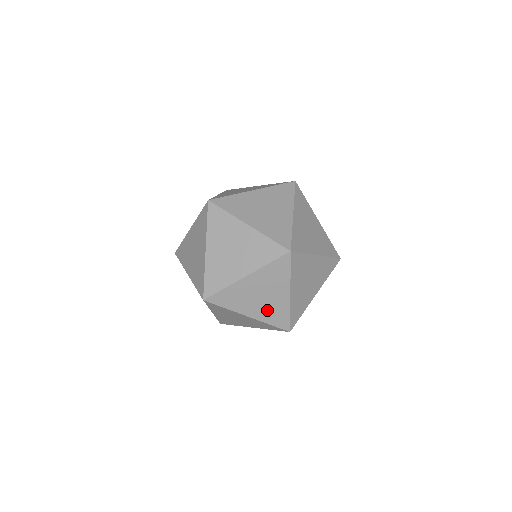
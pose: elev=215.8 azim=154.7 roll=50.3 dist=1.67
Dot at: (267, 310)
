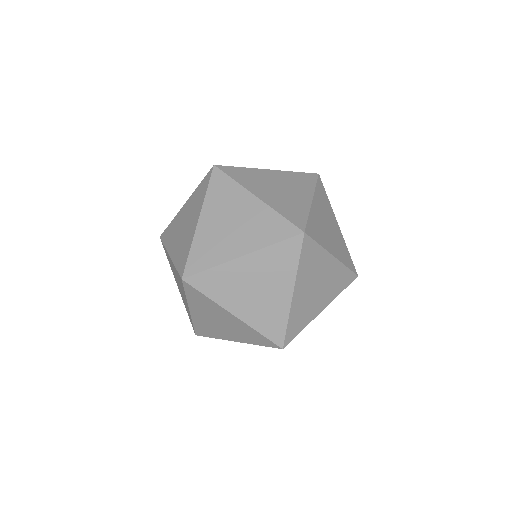
Dot at: occluded
